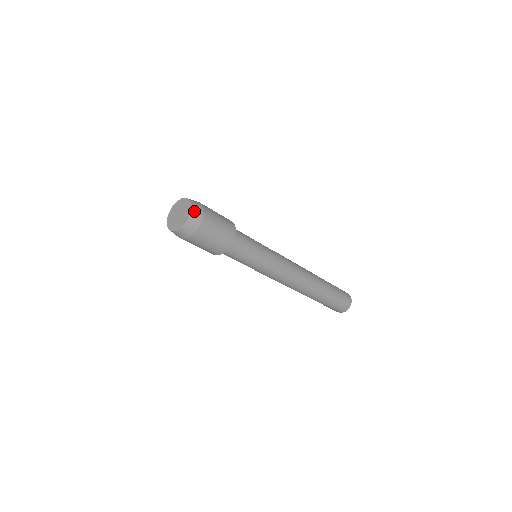
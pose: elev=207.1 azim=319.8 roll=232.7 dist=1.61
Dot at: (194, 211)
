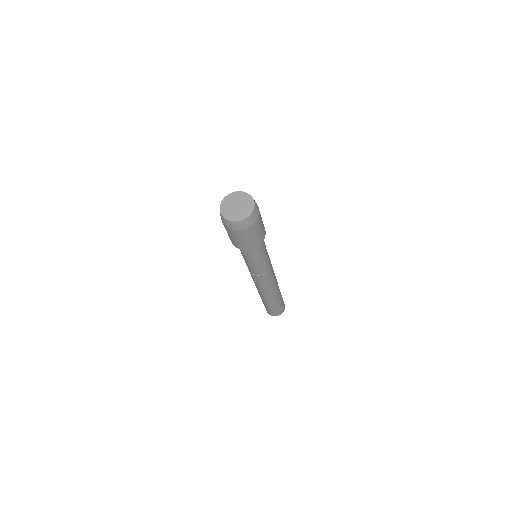
Dot at: (253, 214)
